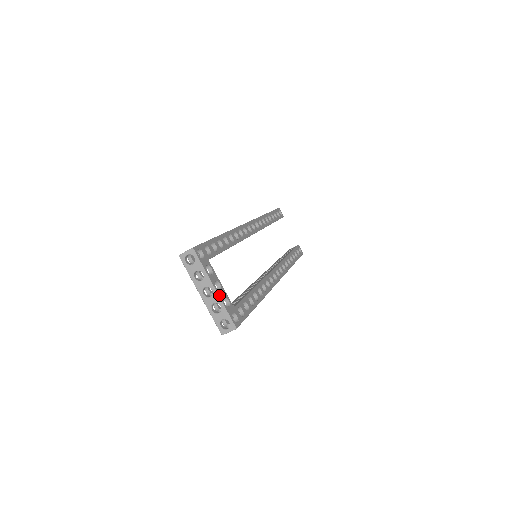
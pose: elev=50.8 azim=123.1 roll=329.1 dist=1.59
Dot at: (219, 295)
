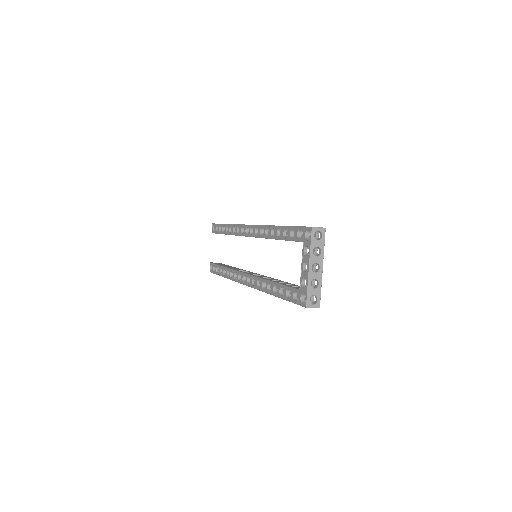
Dot at: occluded
